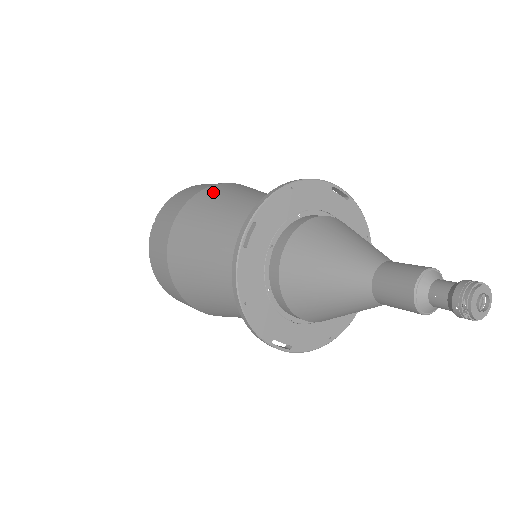
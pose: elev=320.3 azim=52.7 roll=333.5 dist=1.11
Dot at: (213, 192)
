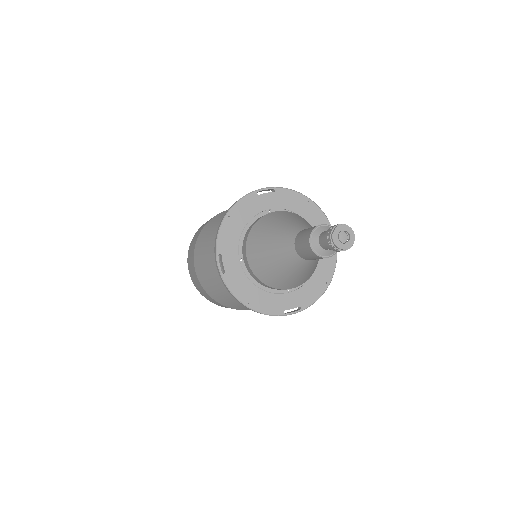
Dot at: (204, 235)
